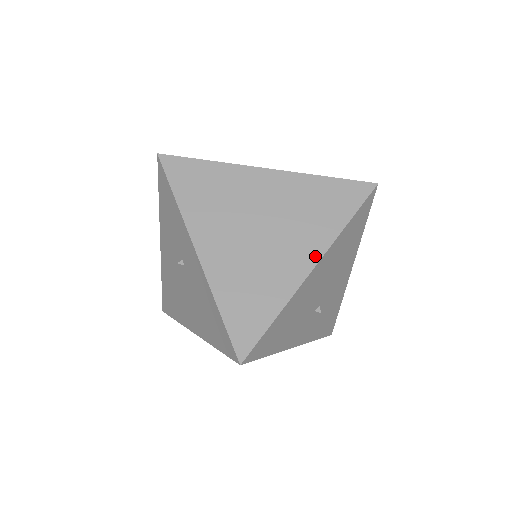
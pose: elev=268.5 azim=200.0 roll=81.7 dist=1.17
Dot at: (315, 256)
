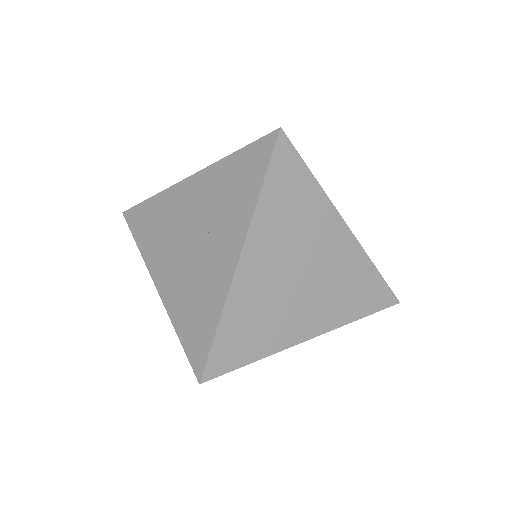
Dot at: (319, 330)
